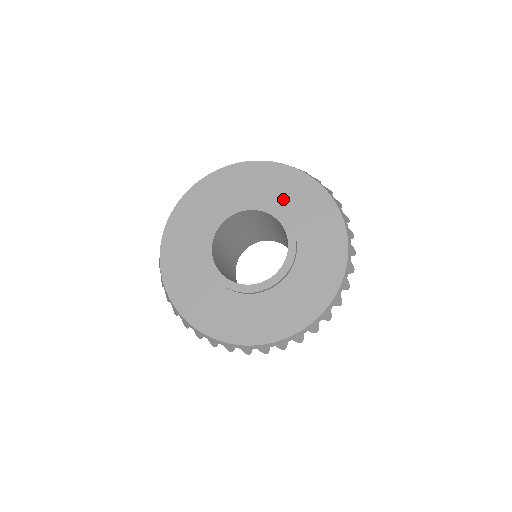
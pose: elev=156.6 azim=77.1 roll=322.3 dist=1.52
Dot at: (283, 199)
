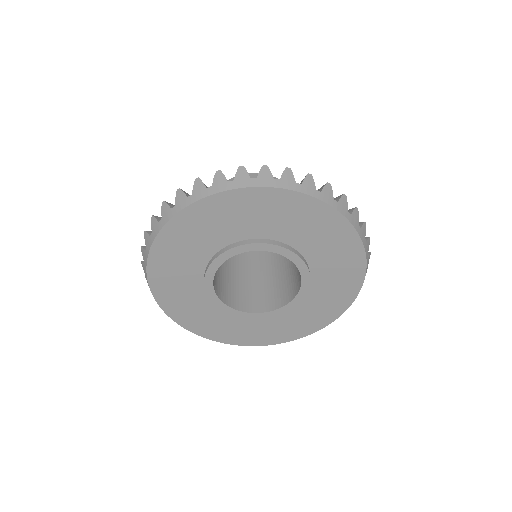
Dot at: (288, 230)
